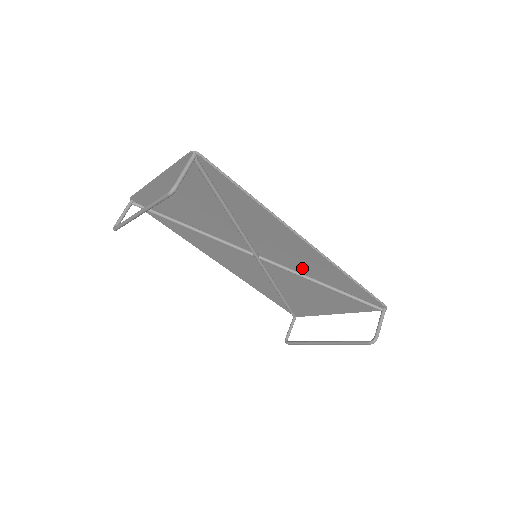
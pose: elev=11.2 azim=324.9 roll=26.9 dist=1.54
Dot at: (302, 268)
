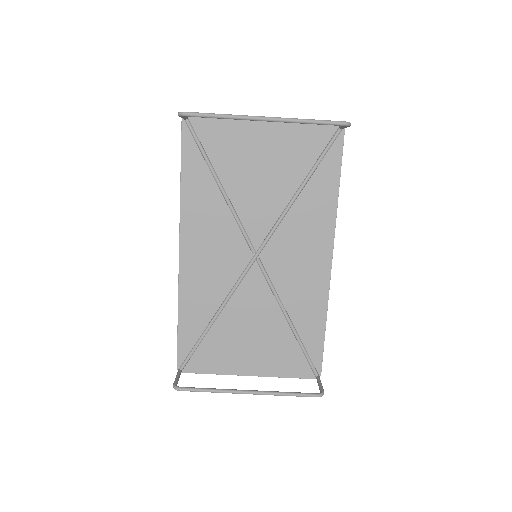
Dot at: (288, 293)
